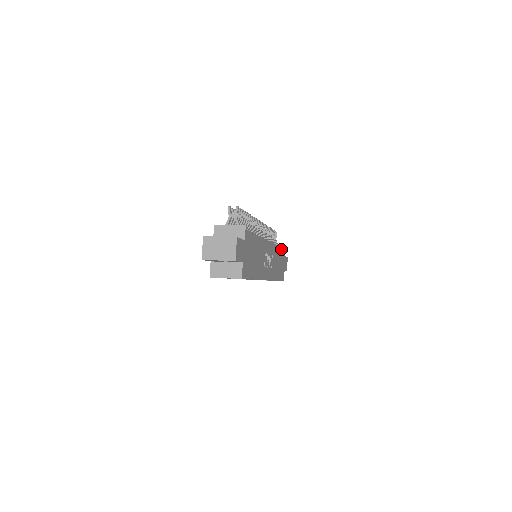
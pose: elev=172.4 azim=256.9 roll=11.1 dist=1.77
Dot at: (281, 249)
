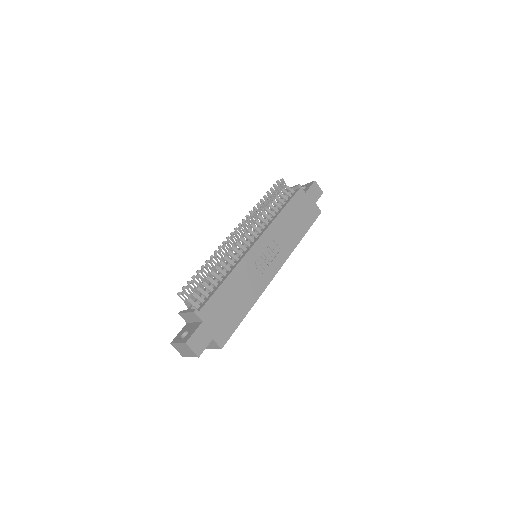
Dot at: (291, 201)
